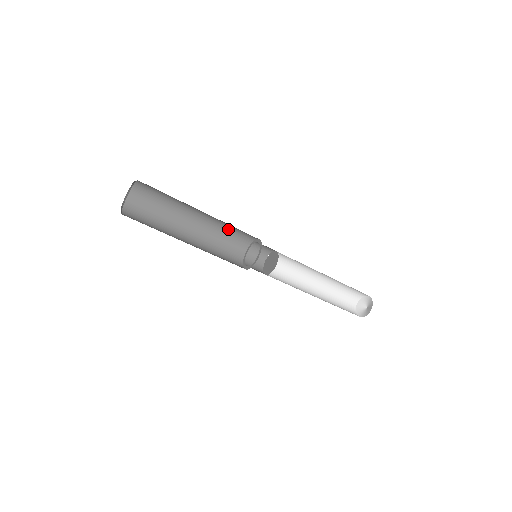
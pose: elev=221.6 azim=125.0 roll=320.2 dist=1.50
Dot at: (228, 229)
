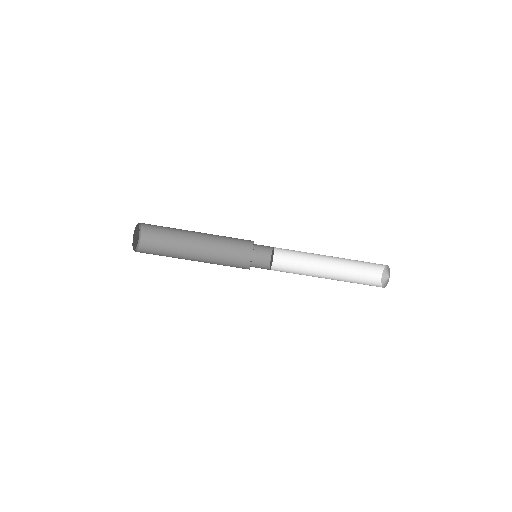
Dot at: (228, 239)
